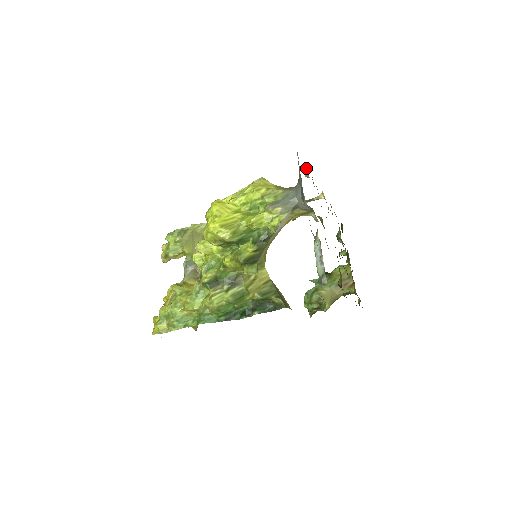
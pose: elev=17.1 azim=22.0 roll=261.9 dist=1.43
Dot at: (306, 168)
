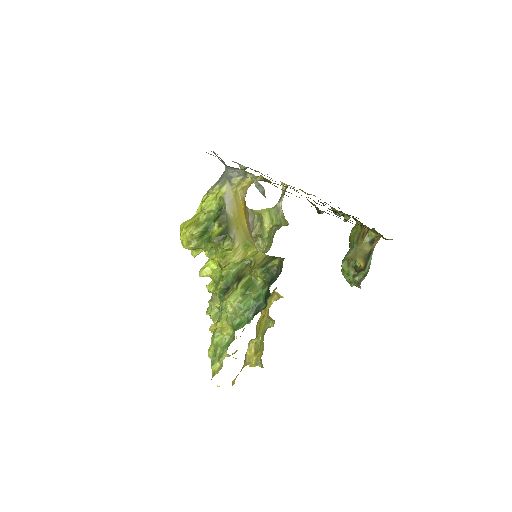
Dot at: (238, 164)
